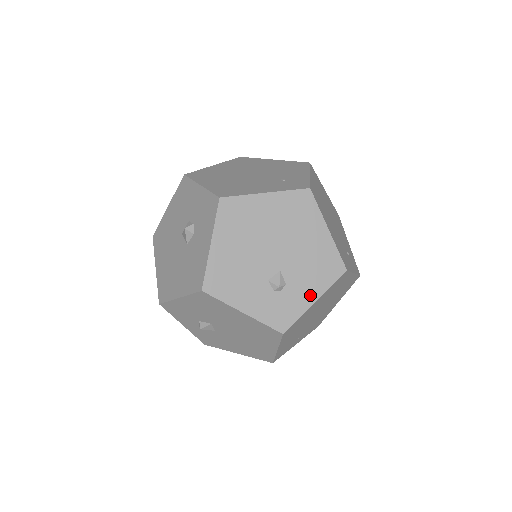
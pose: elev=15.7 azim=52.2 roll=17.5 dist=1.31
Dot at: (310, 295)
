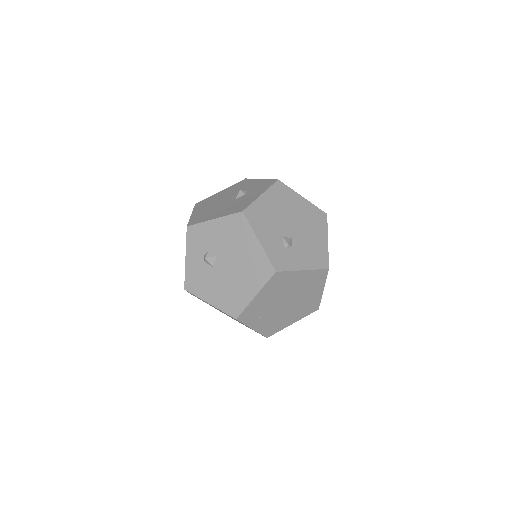
Dot at: (302, 264)
